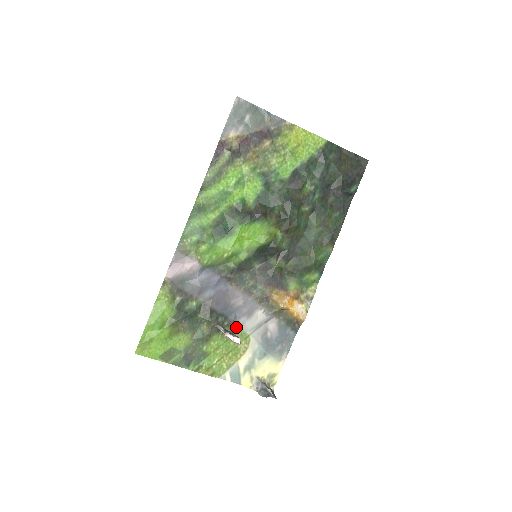
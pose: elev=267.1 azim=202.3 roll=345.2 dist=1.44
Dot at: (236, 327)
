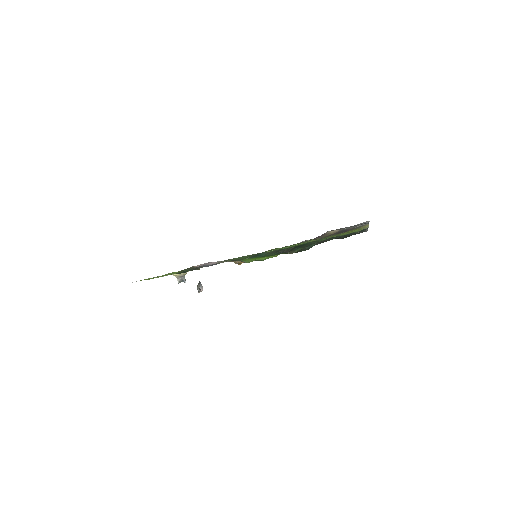
Dot at: (201, 267)
